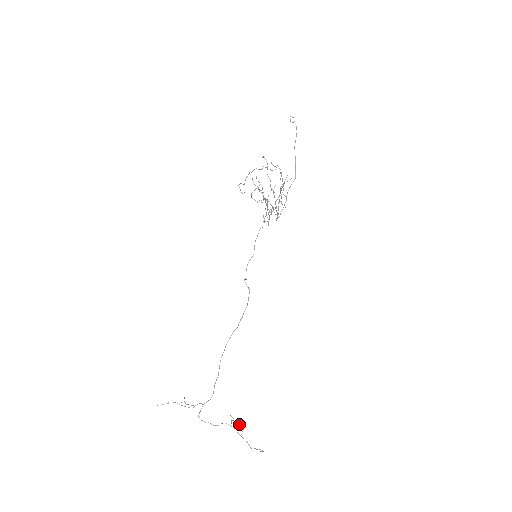
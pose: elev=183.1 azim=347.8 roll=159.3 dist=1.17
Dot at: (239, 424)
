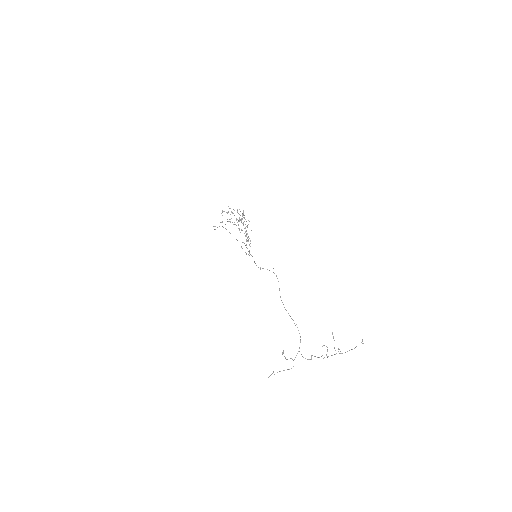
Dot at: (333, 336)
